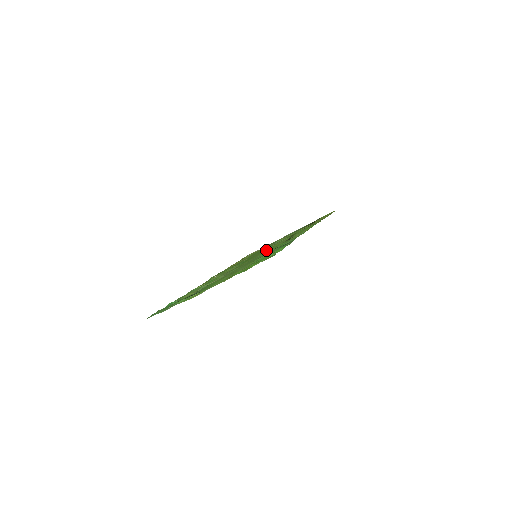
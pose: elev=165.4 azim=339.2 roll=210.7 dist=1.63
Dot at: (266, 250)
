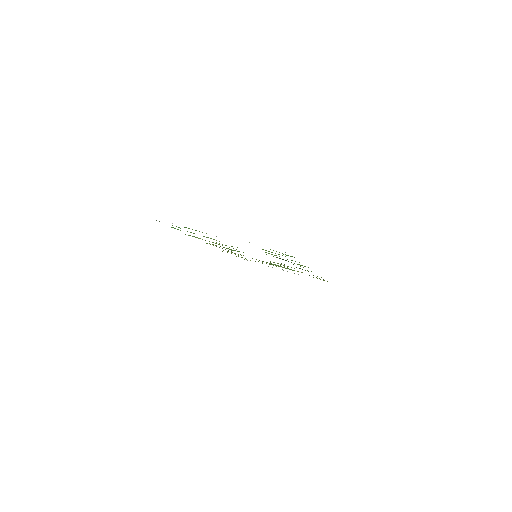
Dot at: occluded
